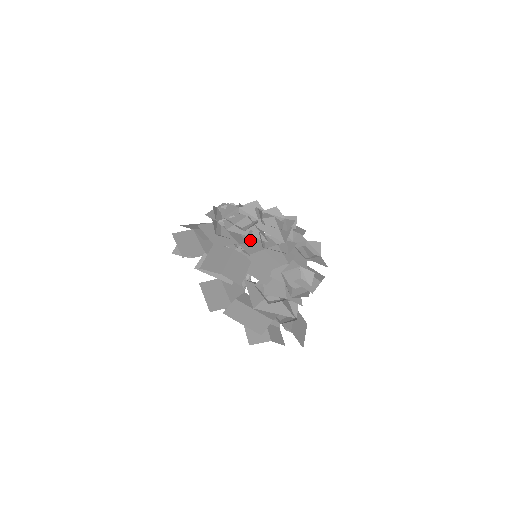
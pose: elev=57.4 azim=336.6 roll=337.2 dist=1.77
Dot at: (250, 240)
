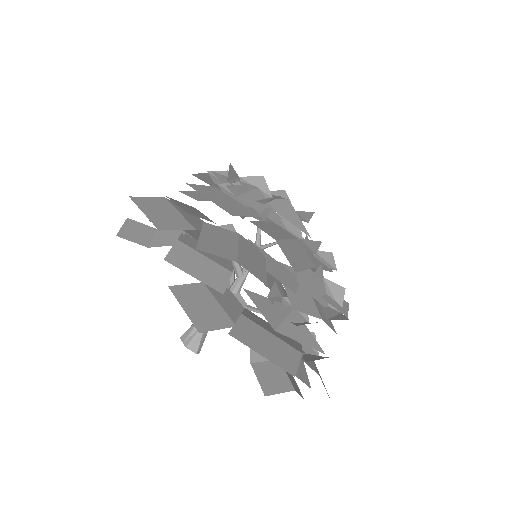
Dot at: occluded
